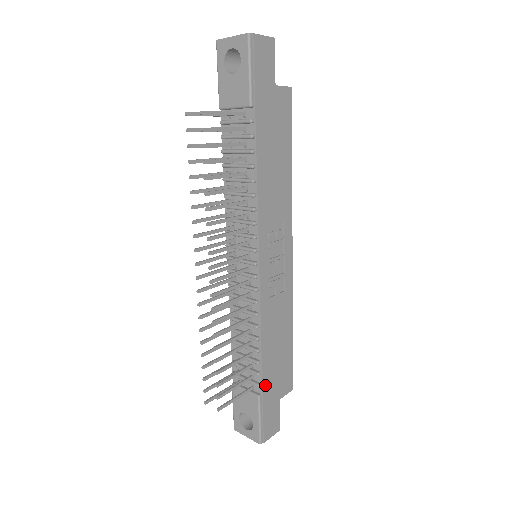
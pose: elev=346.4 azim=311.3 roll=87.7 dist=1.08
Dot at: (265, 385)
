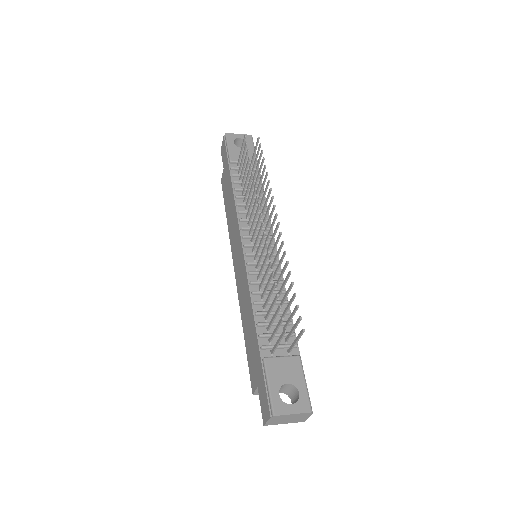
Dot at: (297, 350)
